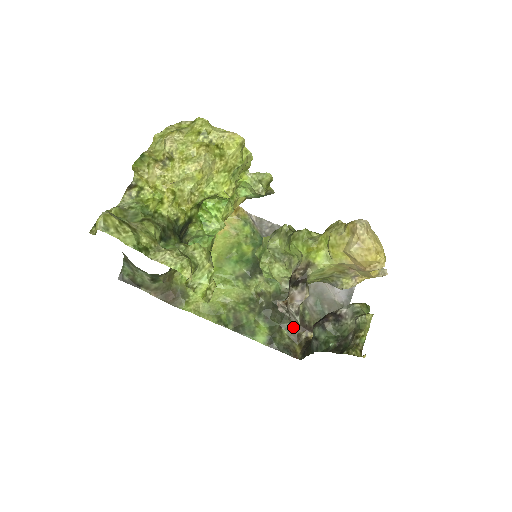
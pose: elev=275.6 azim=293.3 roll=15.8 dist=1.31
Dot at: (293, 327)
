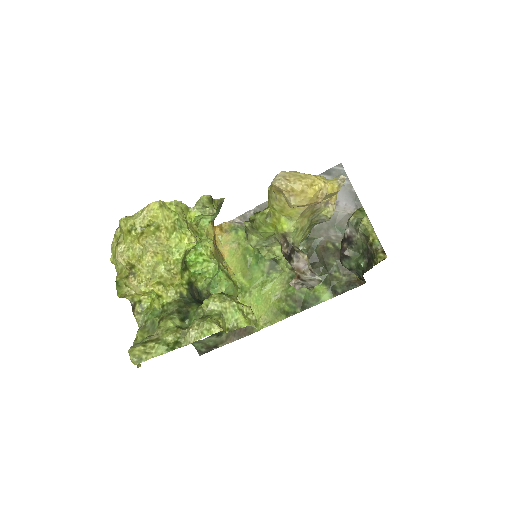
Dot at: (339, 265)
